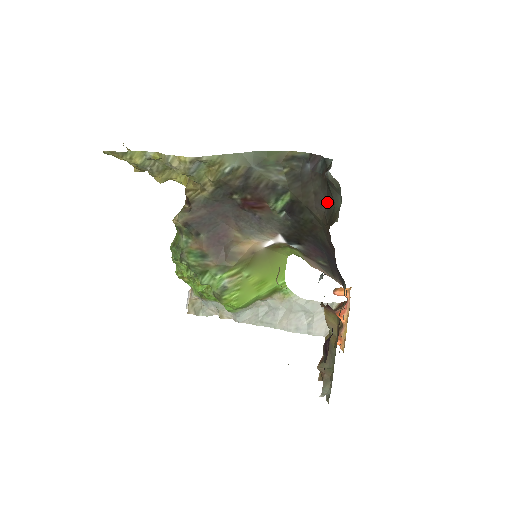
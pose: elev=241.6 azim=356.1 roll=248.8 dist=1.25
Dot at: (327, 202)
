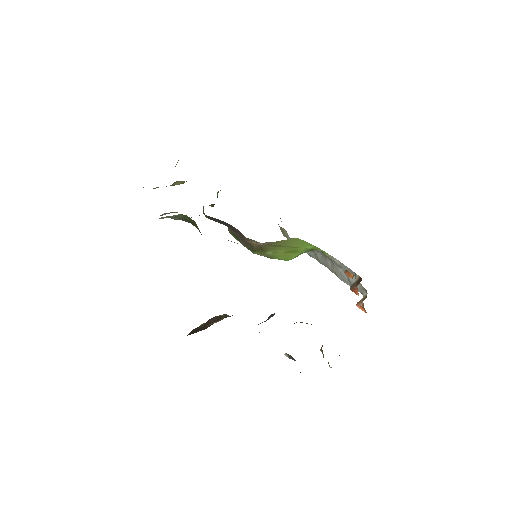
Dot at: occluded
